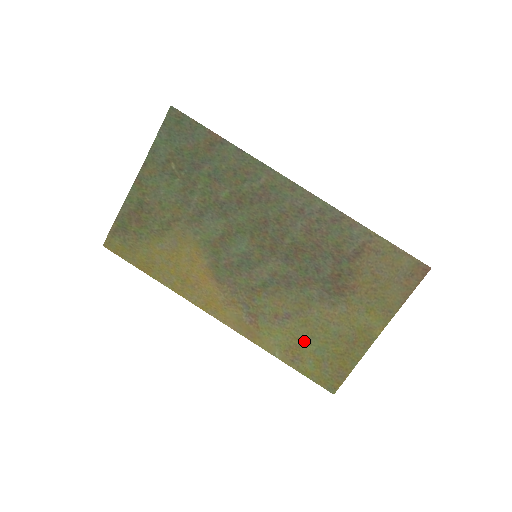
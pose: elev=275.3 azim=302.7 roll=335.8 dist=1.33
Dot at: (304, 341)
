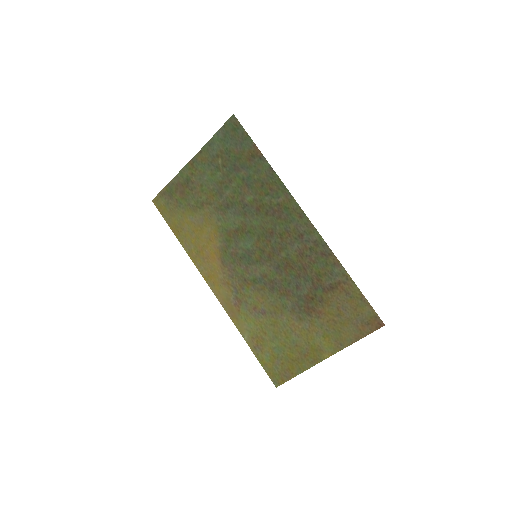
Dot at: (269, 337)
